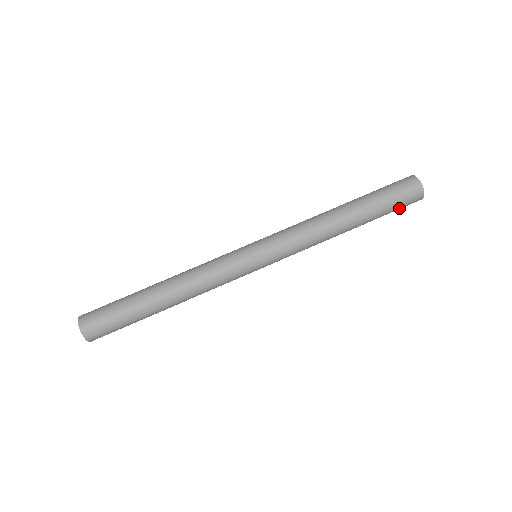
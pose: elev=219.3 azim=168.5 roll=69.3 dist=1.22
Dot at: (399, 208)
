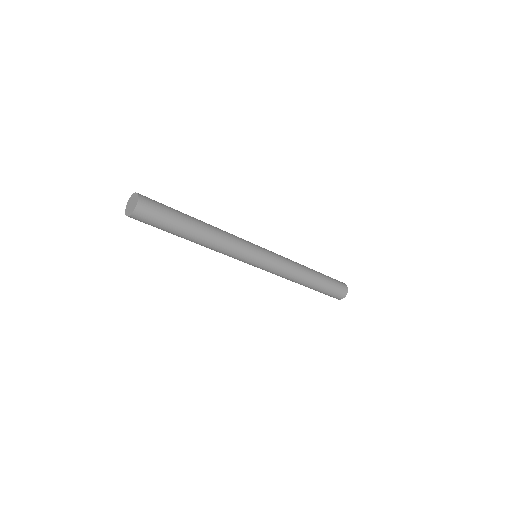
Dot at: (329, 295)
